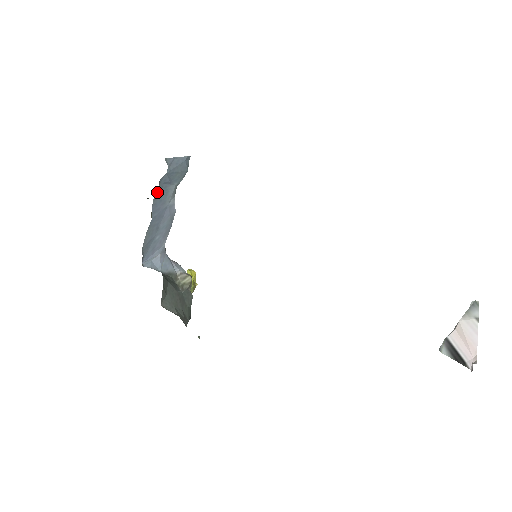
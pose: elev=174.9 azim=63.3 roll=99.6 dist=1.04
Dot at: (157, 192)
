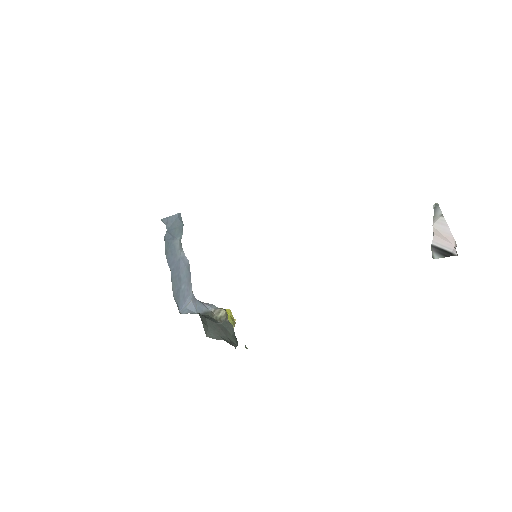
Dot at: (166, 248)
